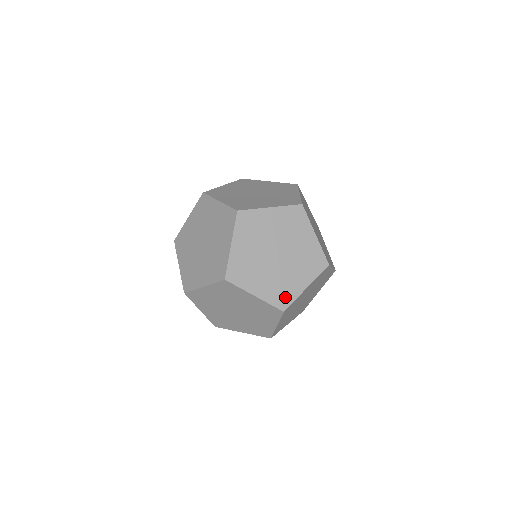
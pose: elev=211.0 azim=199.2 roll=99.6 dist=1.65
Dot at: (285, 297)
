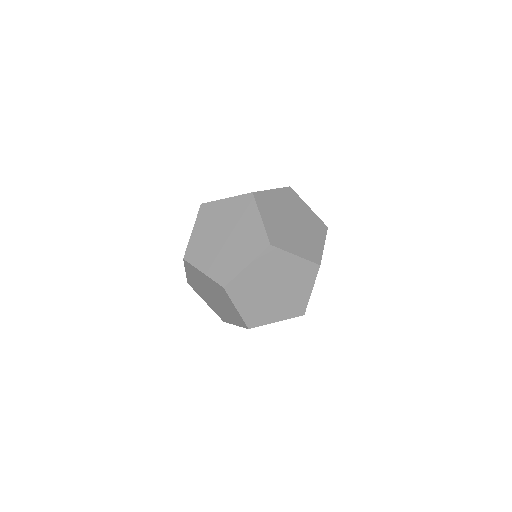
Dot at: (278, 241)
